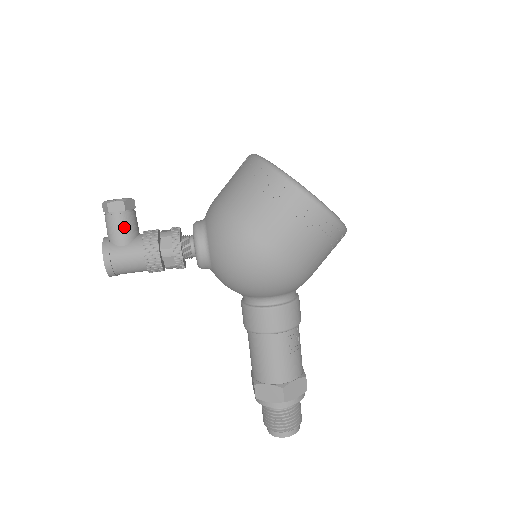
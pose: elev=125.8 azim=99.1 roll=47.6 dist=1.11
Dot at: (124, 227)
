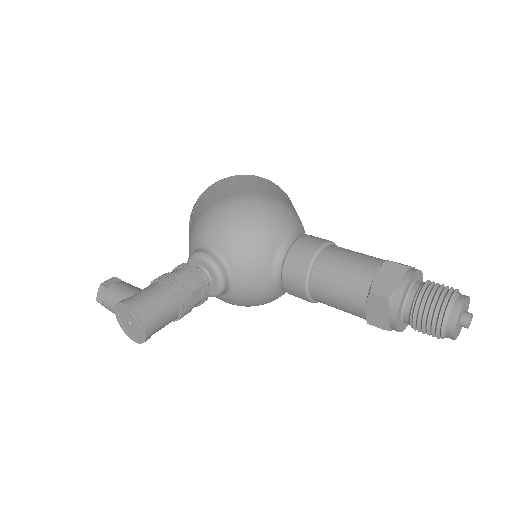
Dot at: (127, 286)
